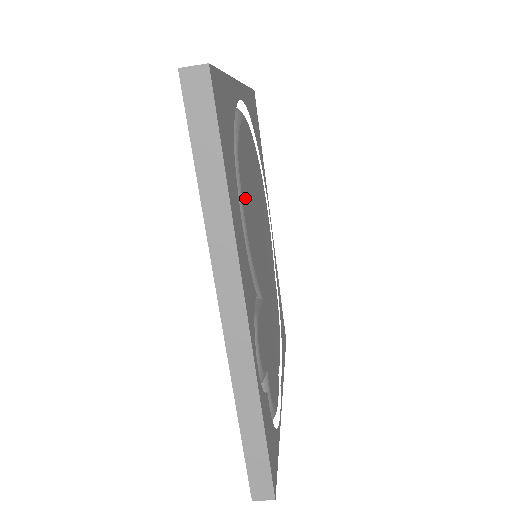
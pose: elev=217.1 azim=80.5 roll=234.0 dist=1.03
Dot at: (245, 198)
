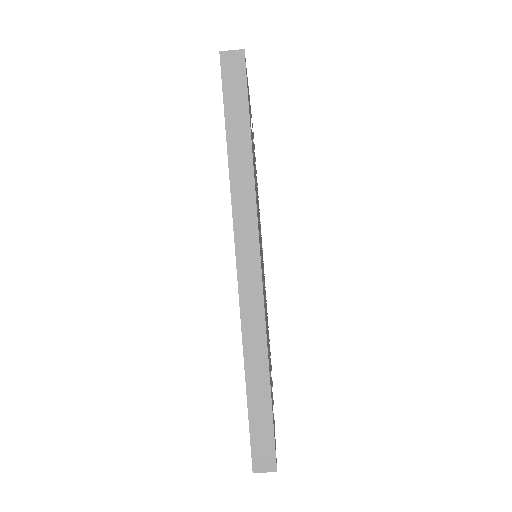
Dot at: occluded
